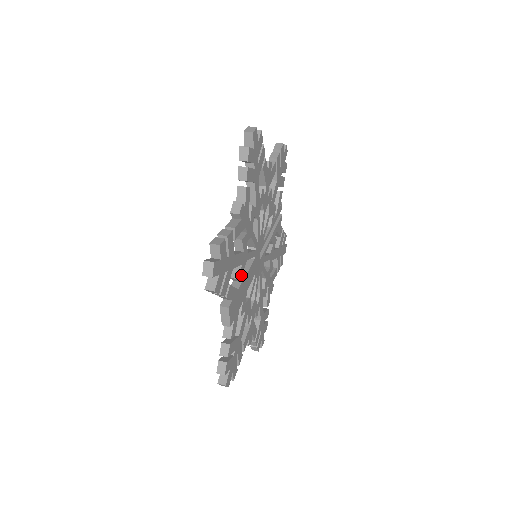
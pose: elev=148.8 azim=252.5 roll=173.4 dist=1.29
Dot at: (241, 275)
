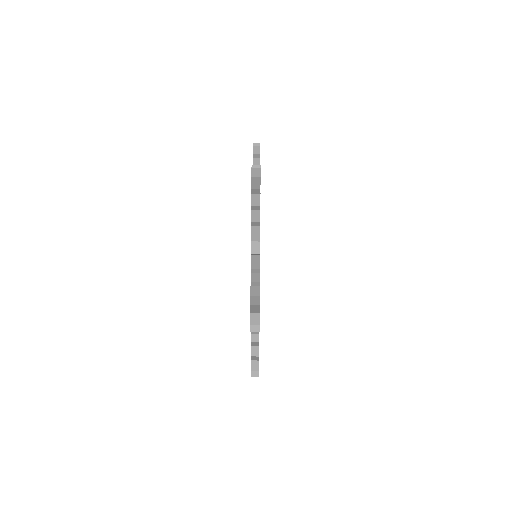
Dot at: occluded
